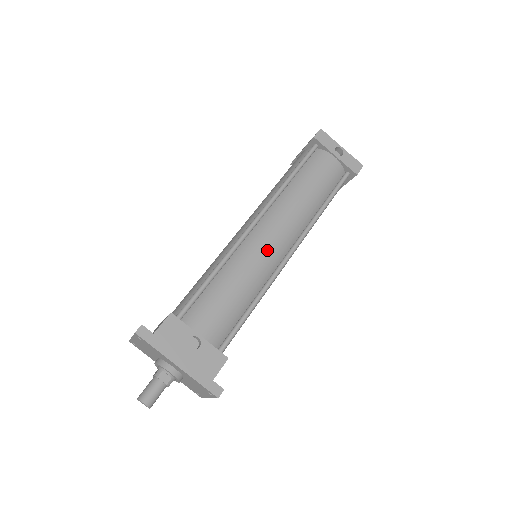
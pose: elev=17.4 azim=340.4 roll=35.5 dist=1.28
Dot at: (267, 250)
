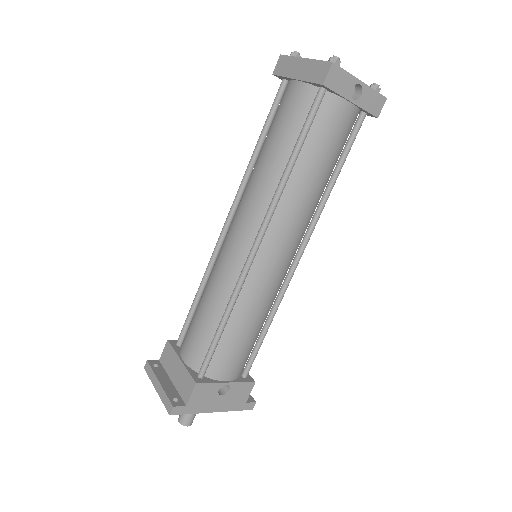
Dot at: (276, 274)
